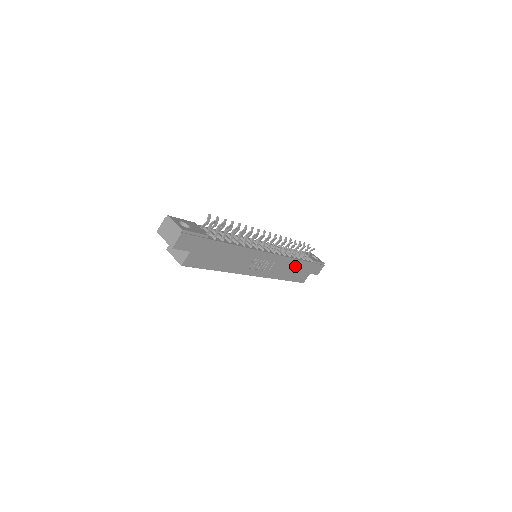
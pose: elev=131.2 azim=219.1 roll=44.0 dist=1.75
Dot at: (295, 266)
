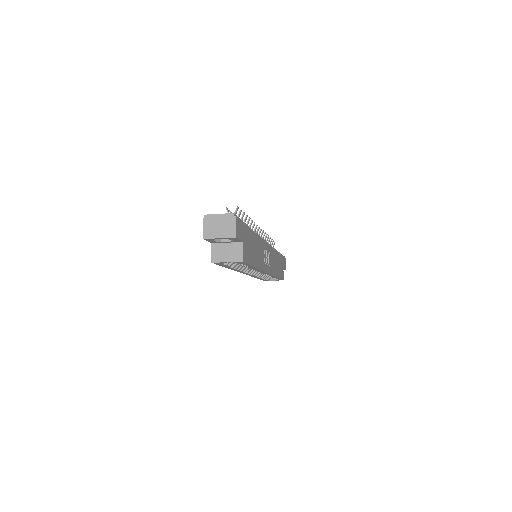
Dot at: (277, 260)
